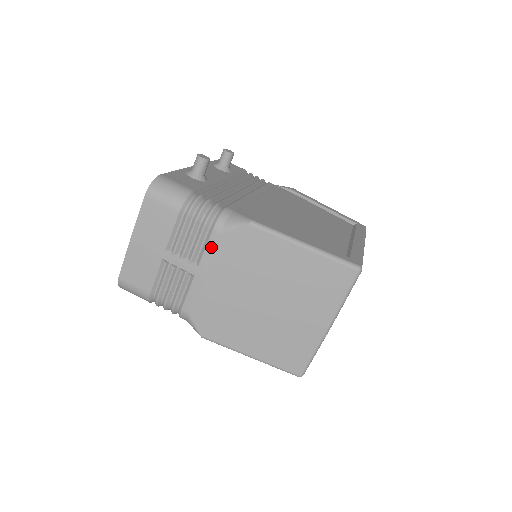
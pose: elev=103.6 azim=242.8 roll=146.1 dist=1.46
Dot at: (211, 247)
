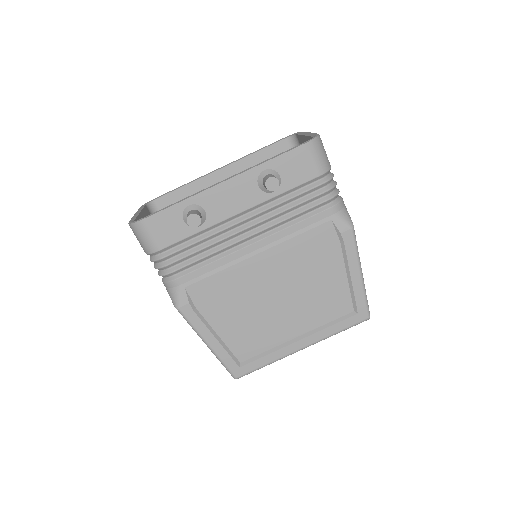
Dot at: occluded
